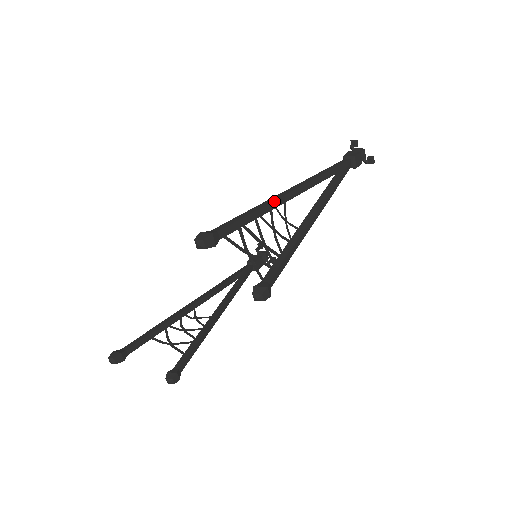
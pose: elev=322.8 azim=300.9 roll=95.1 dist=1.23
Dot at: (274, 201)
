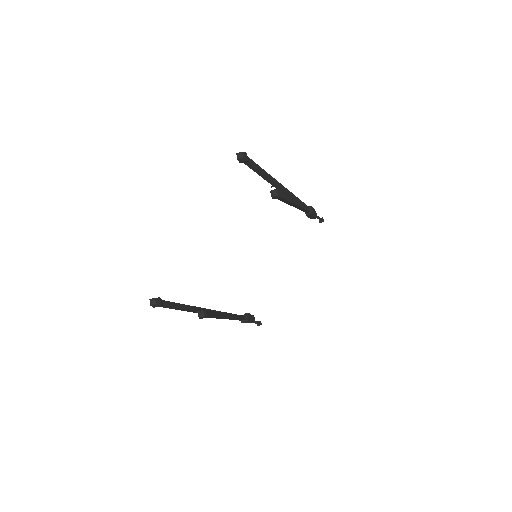
Dot at: (272, 177)
